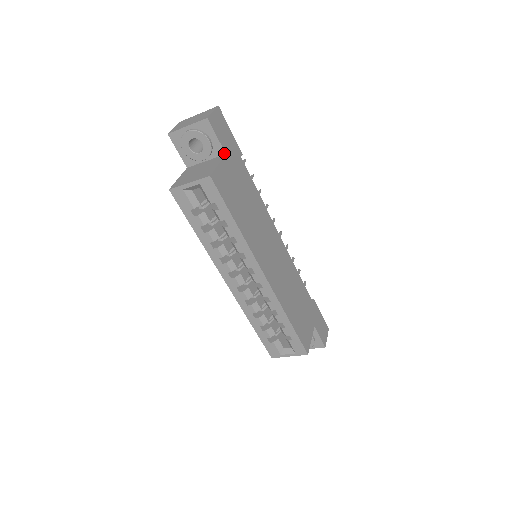
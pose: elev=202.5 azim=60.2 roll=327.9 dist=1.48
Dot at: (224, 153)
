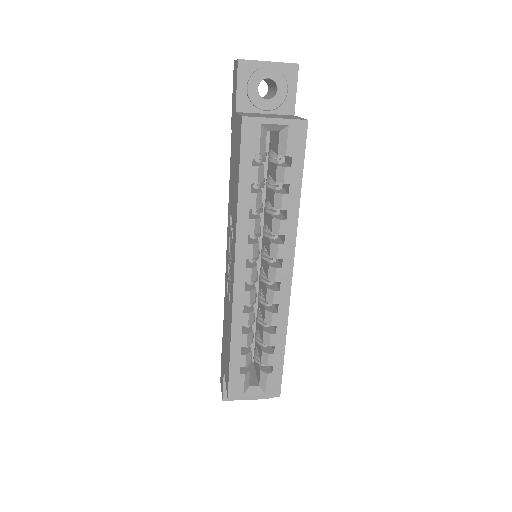
Dot at: (293, 113)
